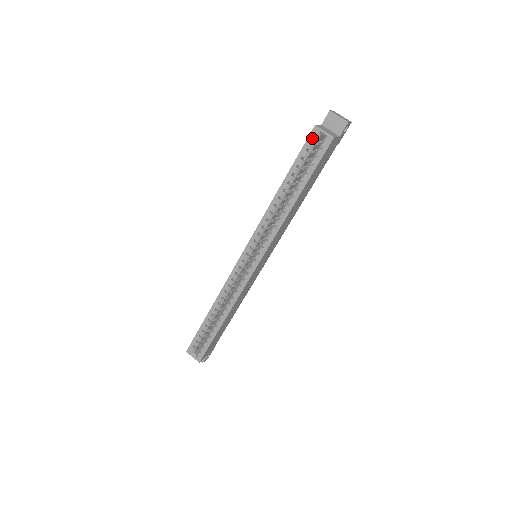
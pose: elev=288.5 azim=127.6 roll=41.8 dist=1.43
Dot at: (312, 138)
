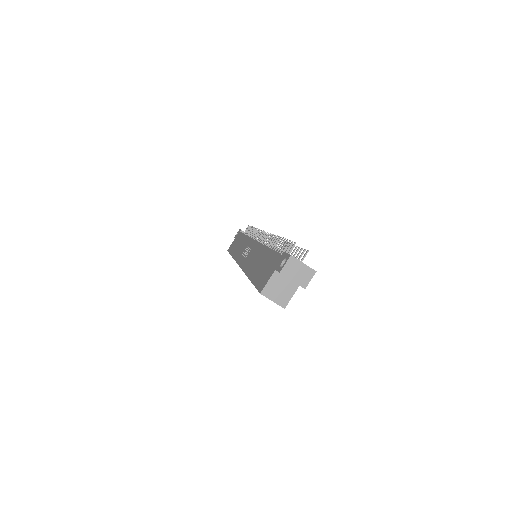
Dot at: occluded
